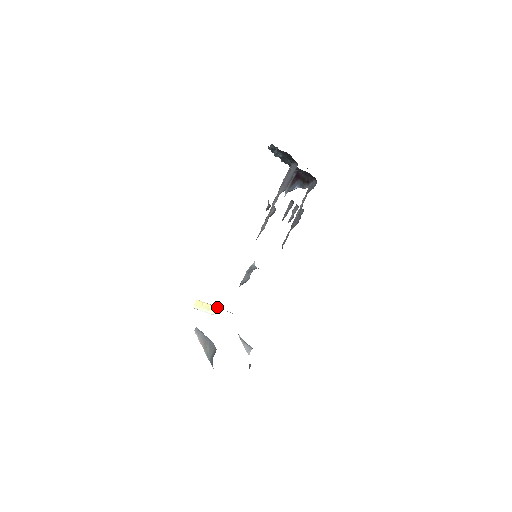
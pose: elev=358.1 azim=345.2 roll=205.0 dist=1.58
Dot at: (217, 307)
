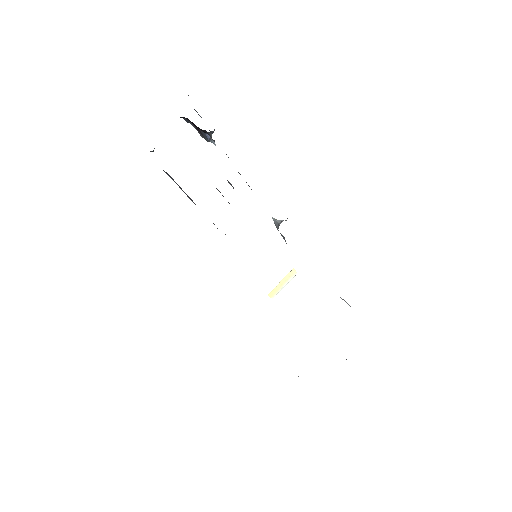
Dot at: (292, 269)
